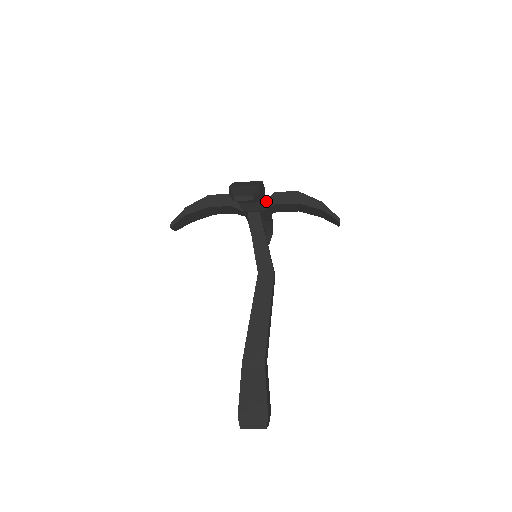
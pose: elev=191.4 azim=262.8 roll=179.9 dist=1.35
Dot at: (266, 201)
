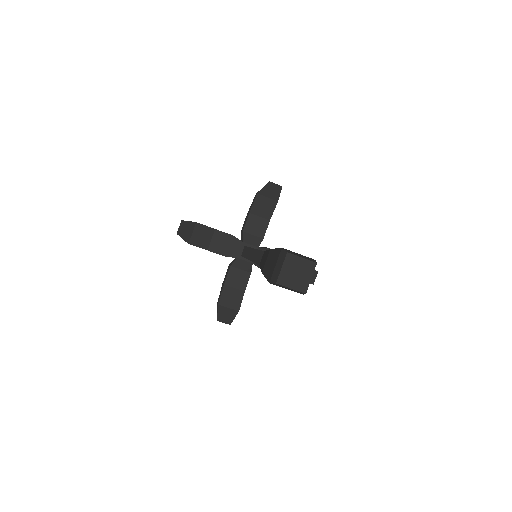
Dot at: occluded
